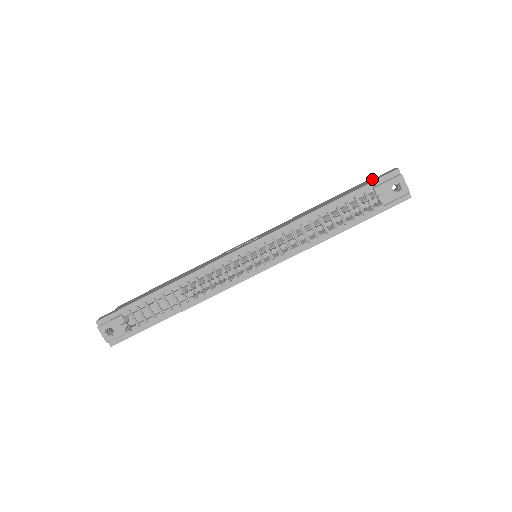
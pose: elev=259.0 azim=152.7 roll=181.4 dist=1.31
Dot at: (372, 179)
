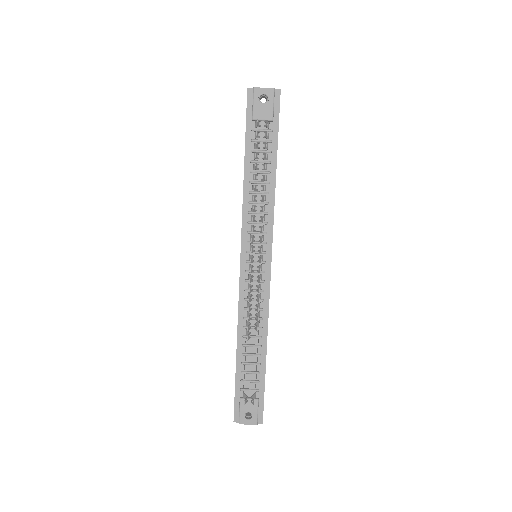
Dot at: occluded
